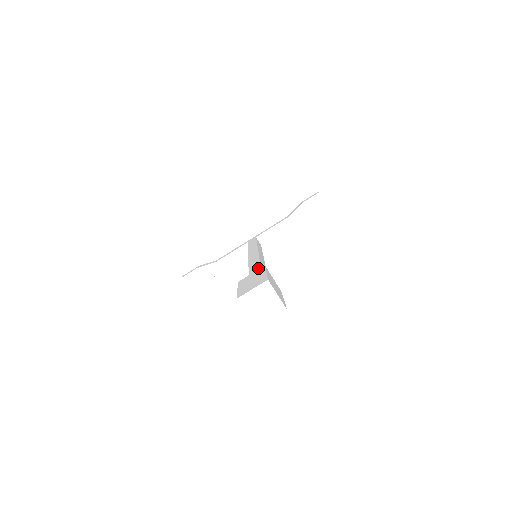
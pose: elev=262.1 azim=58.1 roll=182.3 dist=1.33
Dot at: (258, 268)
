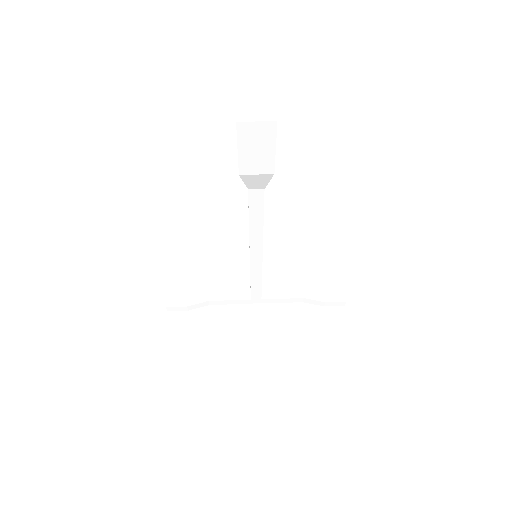
Dot at: occluded
